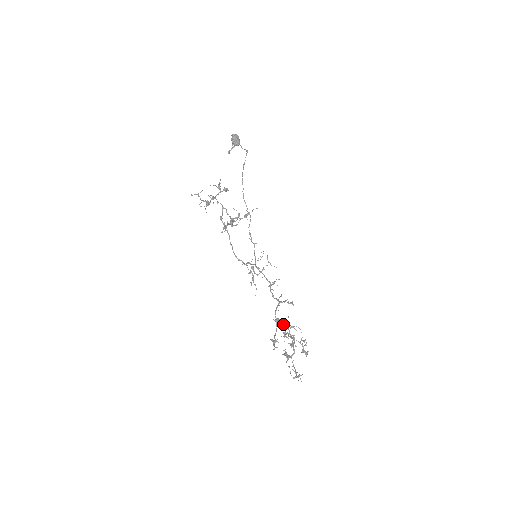
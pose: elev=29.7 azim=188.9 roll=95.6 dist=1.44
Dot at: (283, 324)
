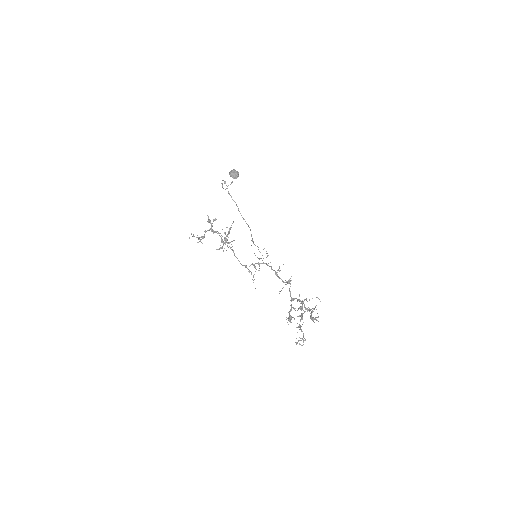
Dot at: (297, 301)
